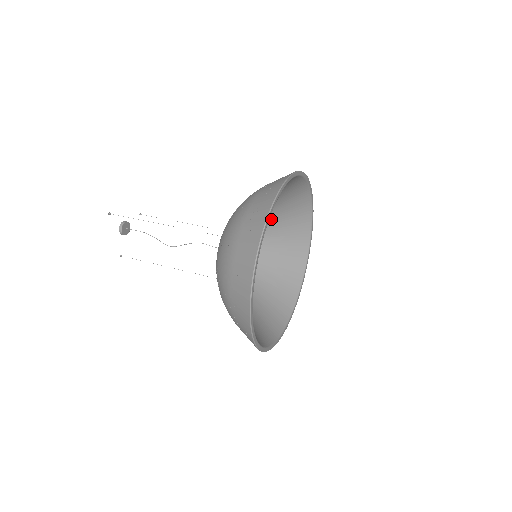
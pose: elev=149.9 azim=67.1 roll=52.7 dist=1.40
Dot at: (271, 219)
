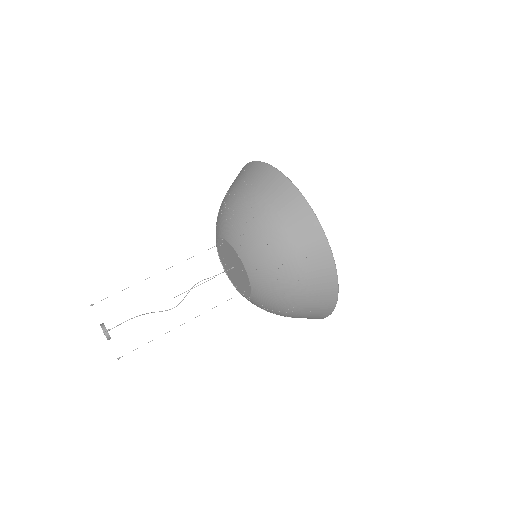
Dot at: occluded
